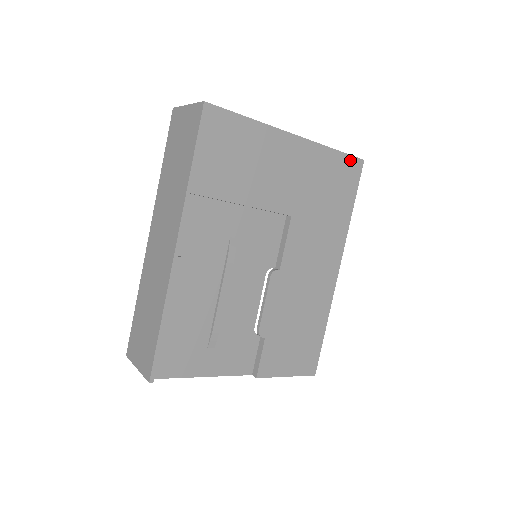
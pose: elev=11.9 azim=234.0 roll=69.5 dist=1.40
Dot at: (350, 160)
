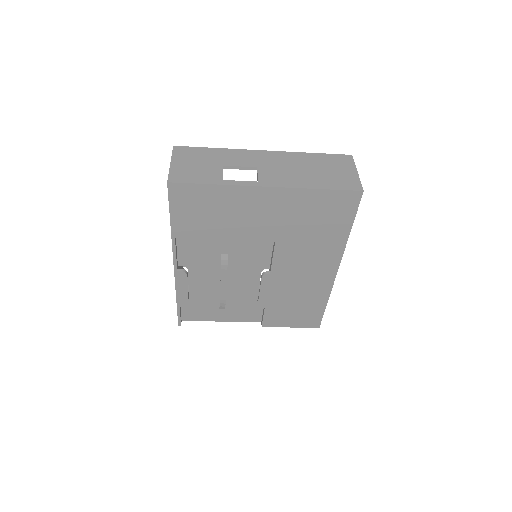
Dot at: (343, 194)
